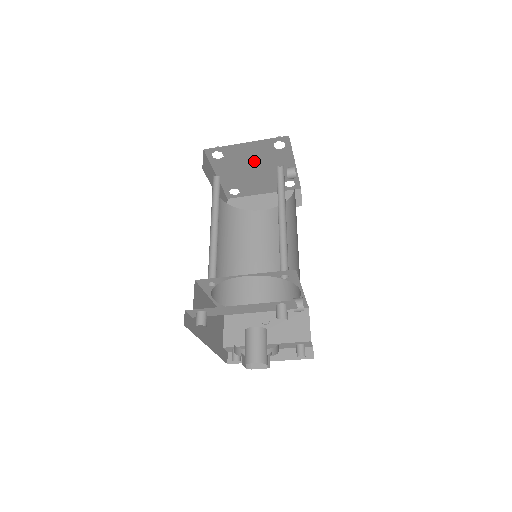
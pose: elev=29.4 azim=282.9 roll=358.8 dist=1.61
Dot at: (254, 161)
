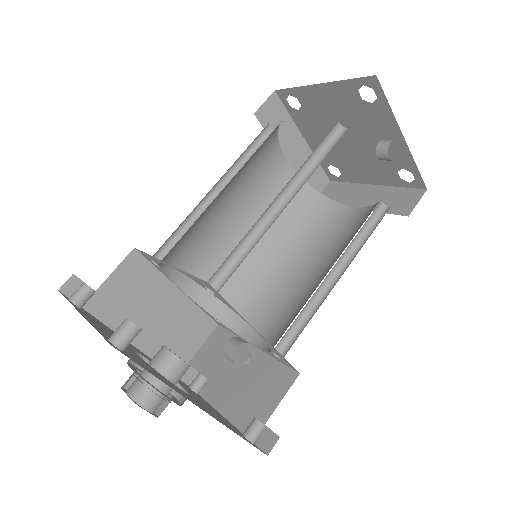
Dot at: (342, 121)
